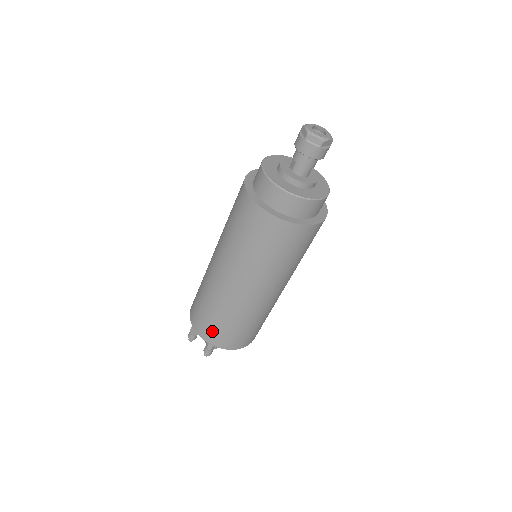
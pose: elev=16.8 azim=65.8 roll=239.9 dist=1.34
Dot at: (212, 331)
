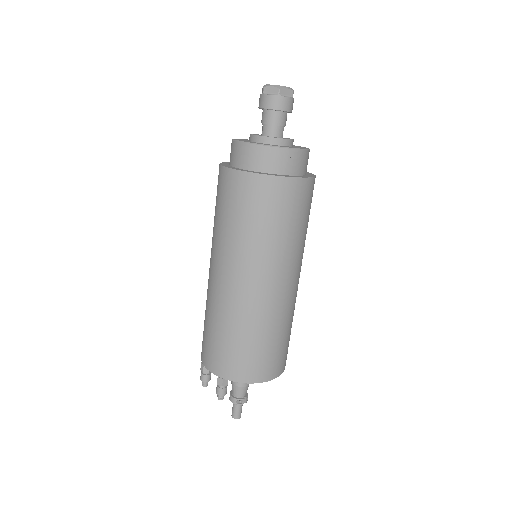
Dot at: (218, 356)
